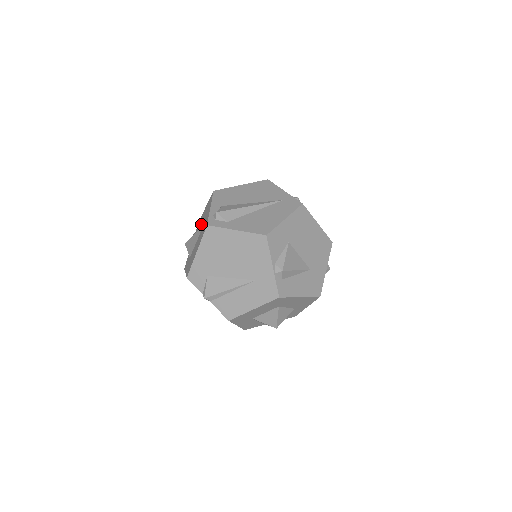
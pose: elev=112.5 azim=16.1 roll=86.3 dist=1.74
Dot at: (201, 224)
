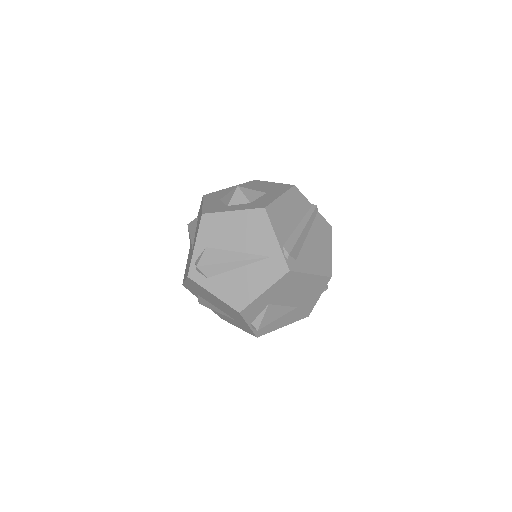
Dot at: occluded
